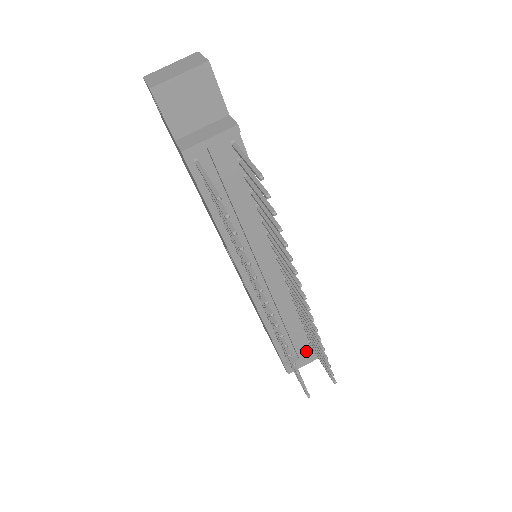
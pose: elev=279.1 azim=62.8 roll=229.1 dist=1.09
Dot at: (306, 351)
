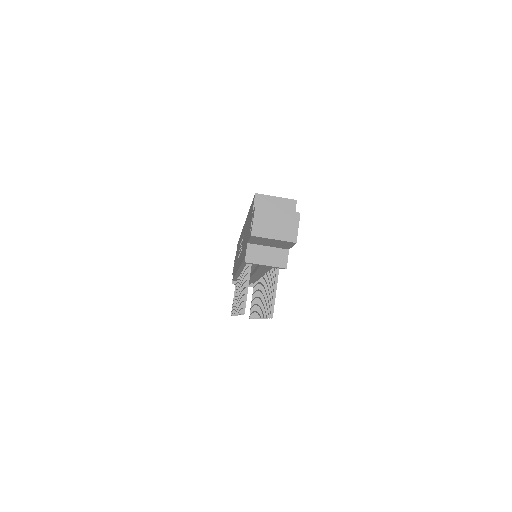
Dot at: (250, 284)
